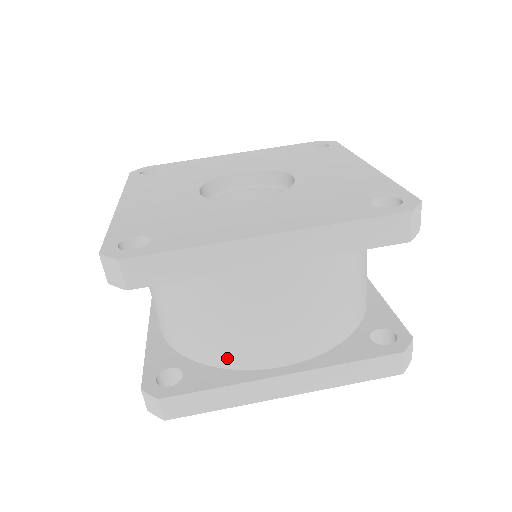
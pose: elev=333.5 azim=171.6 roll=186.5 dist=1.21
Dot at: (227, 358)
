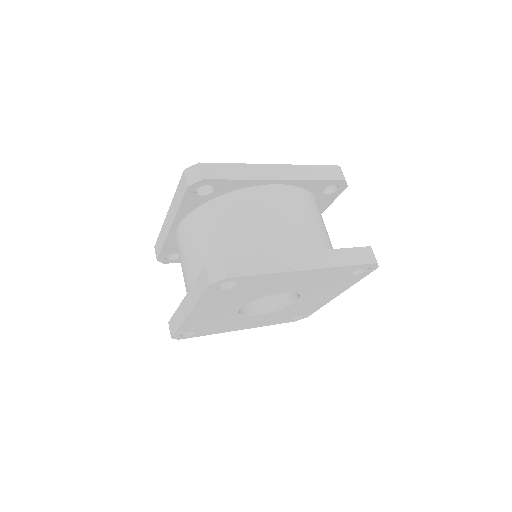
Dot at: (261, 252)
